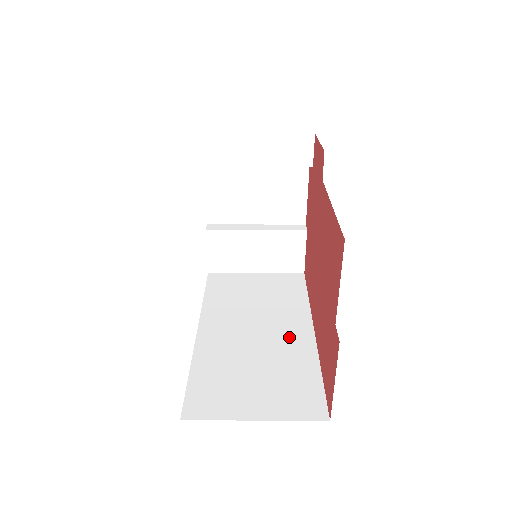
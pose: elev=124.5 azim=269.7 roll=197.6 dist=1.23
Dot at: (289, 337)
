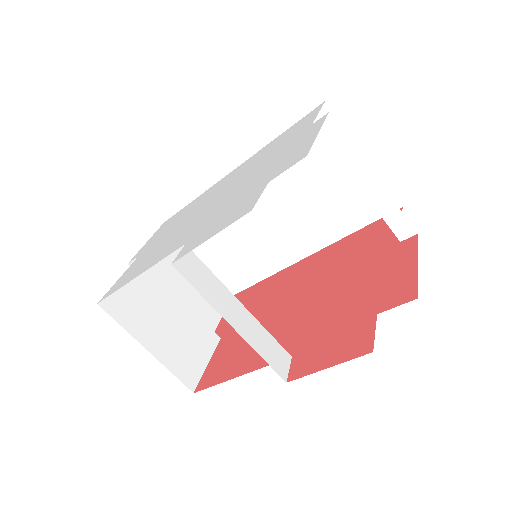
Dot at: (283, 244)
